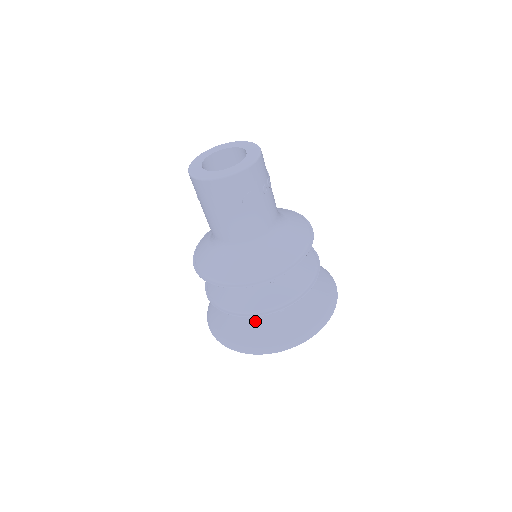
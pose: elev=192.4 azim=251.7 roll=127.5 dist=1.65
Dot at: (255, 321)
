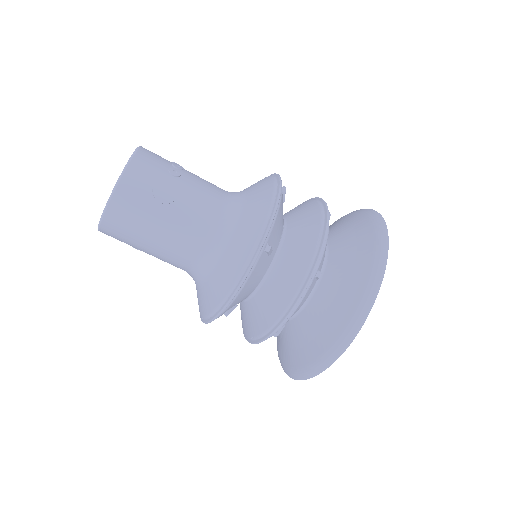
Dot at: (314, 318)
